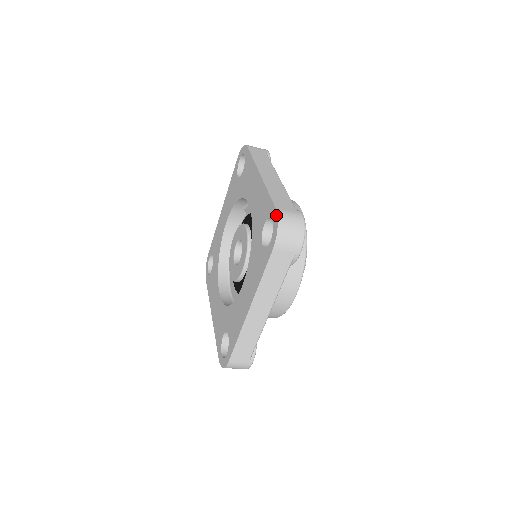
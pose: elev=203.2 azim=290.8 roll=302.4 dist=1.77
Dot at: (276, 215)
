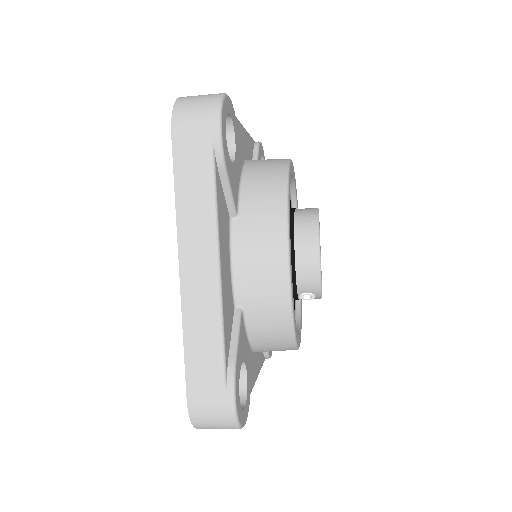
Dot at: (188, 410)
